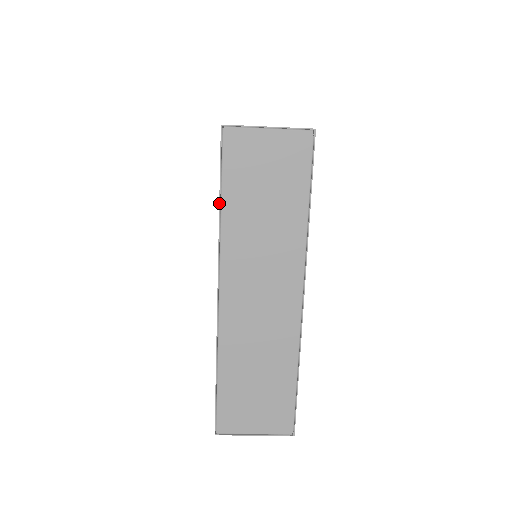
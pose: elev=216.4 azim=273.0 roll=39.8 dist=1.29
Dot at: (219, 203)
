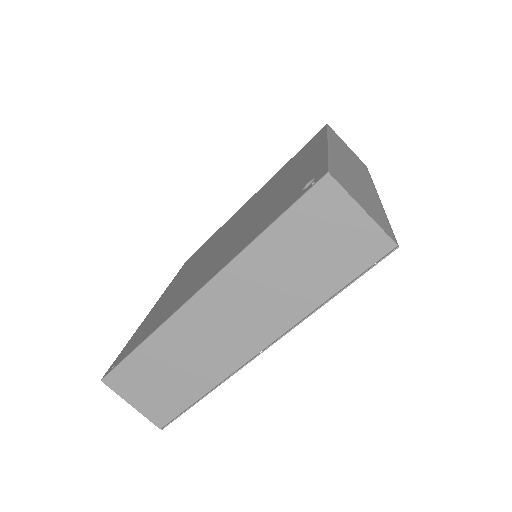
Dot at: (327, 130)
